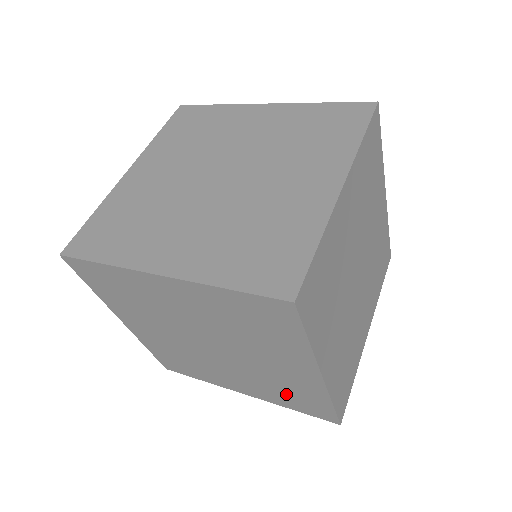
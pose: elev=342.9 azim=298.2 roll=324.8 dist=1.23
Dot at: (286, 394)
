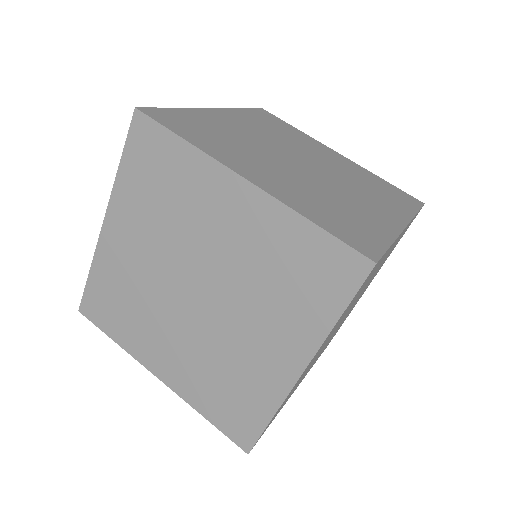
Dot at: occluded
